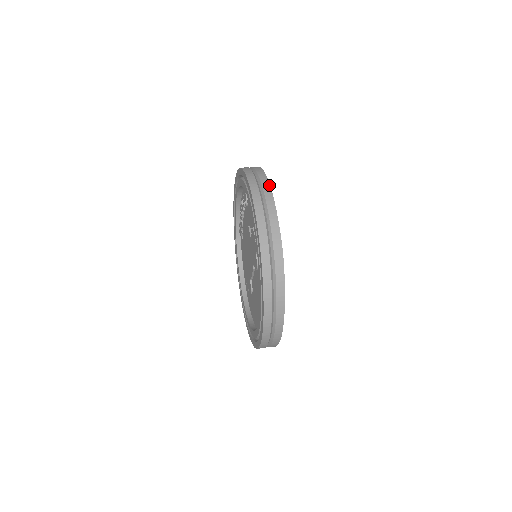
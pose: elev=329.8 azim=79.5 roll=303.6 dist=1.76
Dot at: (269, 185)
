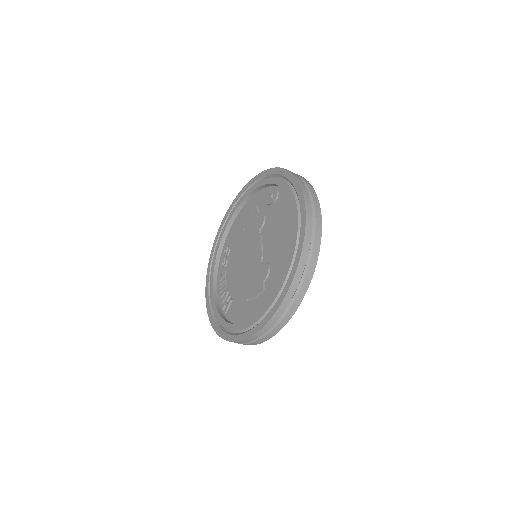
Dot at: occluded
